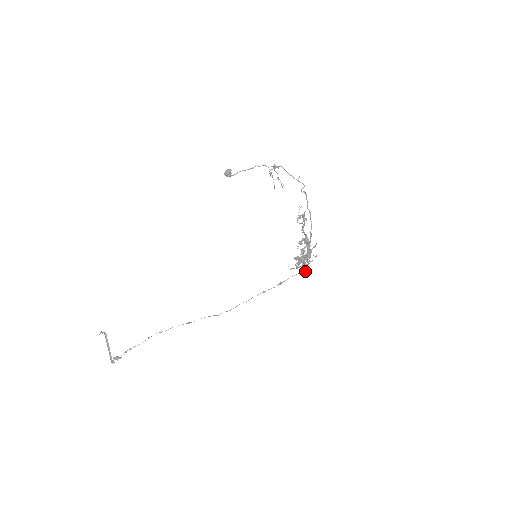
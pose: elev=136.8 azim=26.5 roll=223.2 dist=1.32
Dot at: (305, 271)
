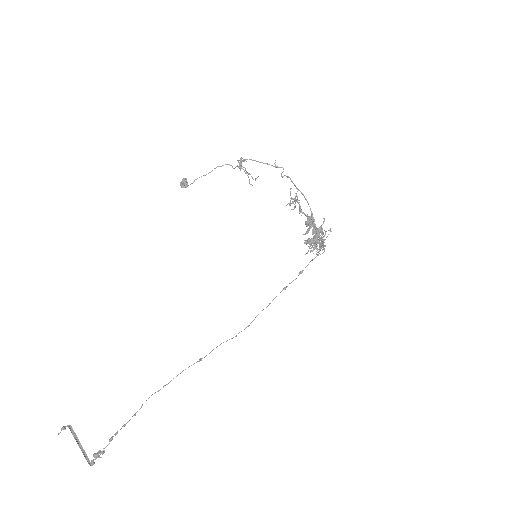
Dot at: (324, 250)
